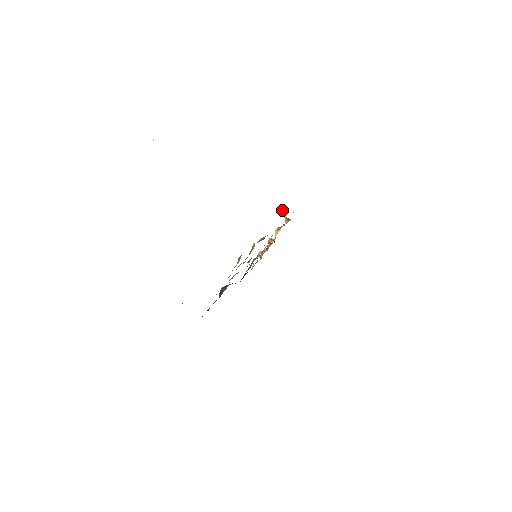
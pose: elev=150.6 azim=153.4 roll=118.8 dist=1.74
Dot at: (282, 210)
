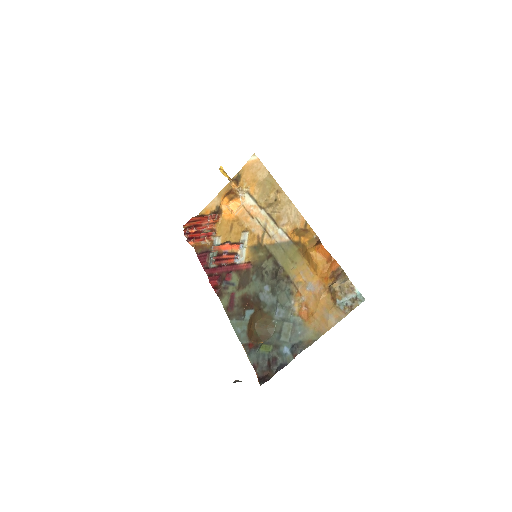
Dot at: (223, 169)
